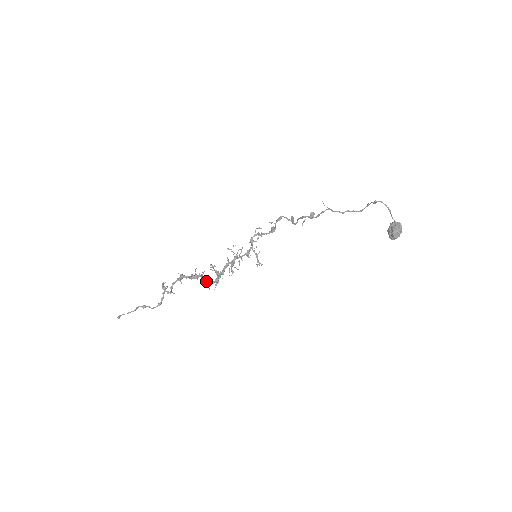
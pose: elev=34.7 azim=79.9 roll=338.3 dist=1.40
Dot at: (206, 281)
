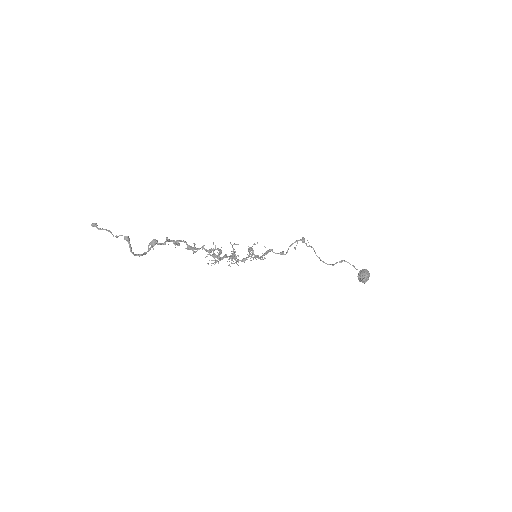
Dot at: (207, 250)
